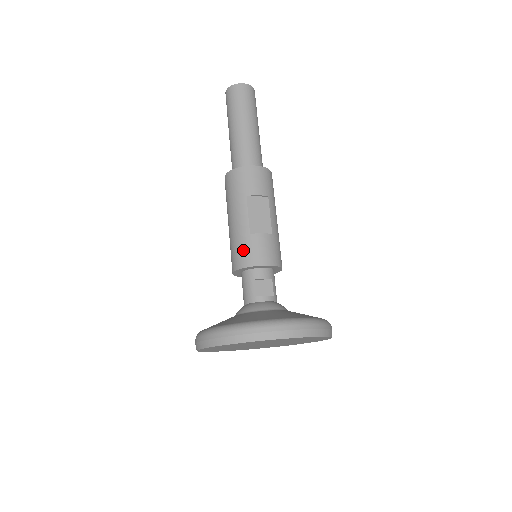
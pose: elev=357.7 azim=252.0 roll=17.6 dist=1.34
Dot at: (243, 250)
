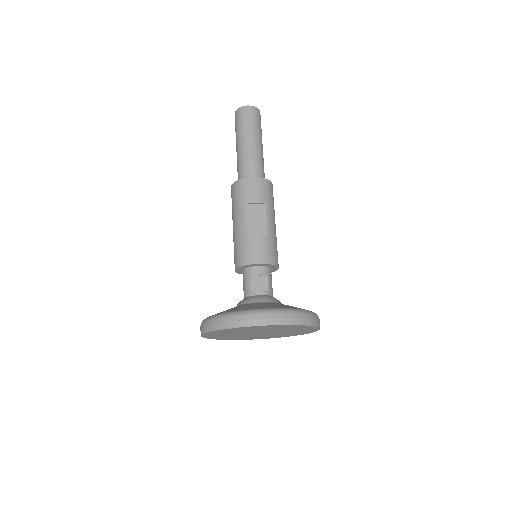
Dot at: (241, 251)
